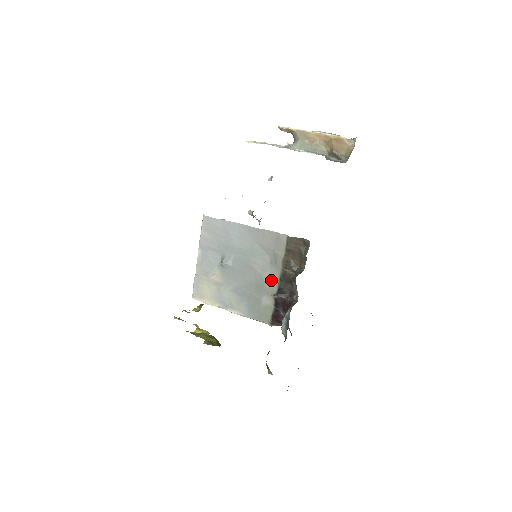
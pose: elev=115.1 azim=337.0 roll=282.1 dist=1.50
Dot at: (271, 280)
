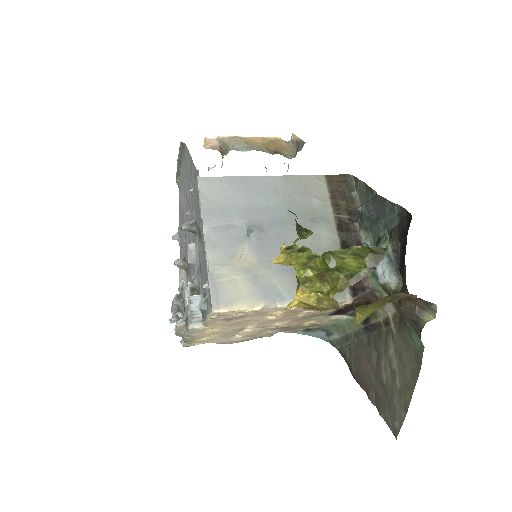
Dot at: (326, 235)
